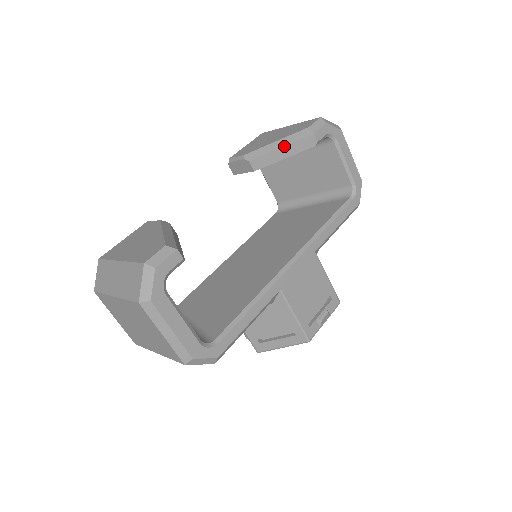
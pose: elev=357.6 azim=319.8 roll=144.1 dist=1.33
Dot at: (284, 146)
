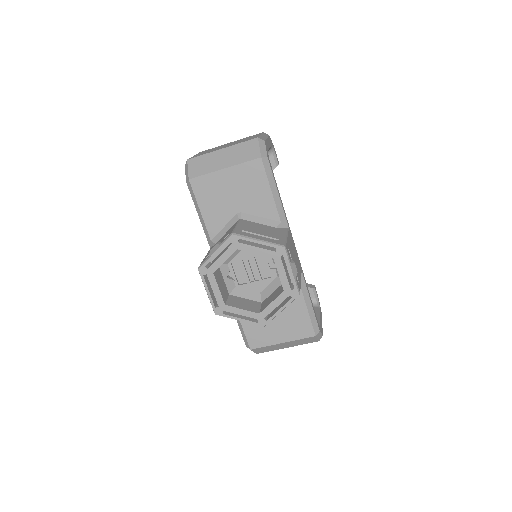
Dot at: occluded
